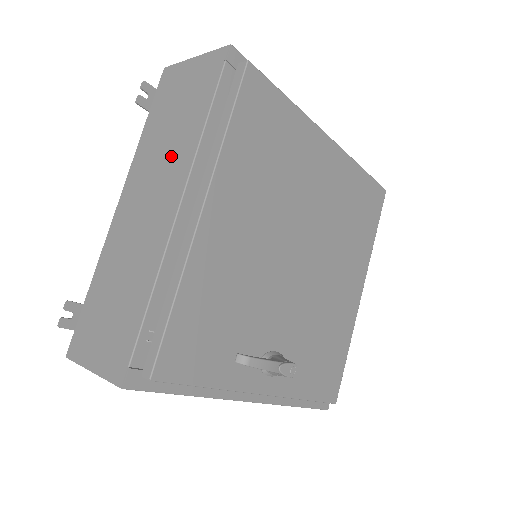
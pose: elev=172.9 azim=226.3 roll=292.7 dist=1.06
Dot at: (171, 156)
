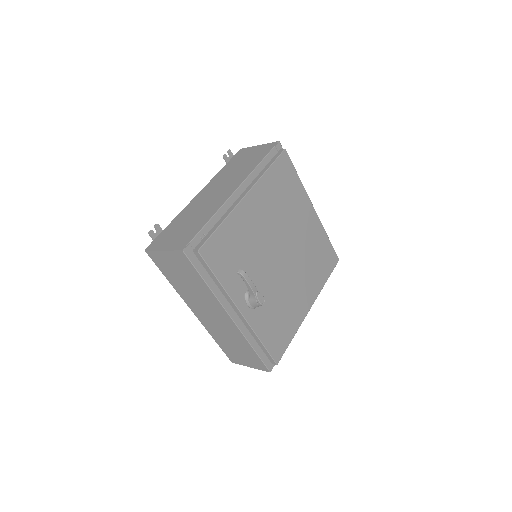
Dot at: (236, 176)
